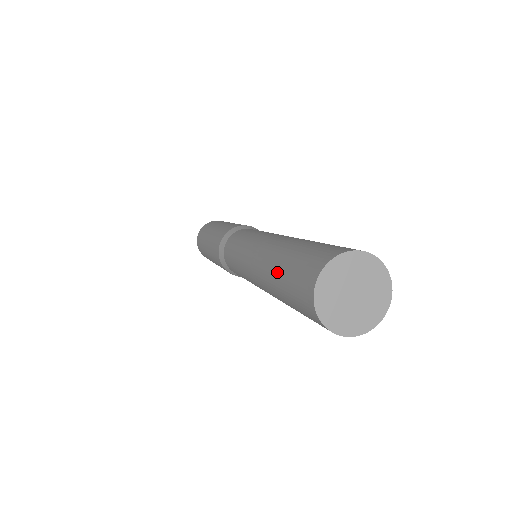
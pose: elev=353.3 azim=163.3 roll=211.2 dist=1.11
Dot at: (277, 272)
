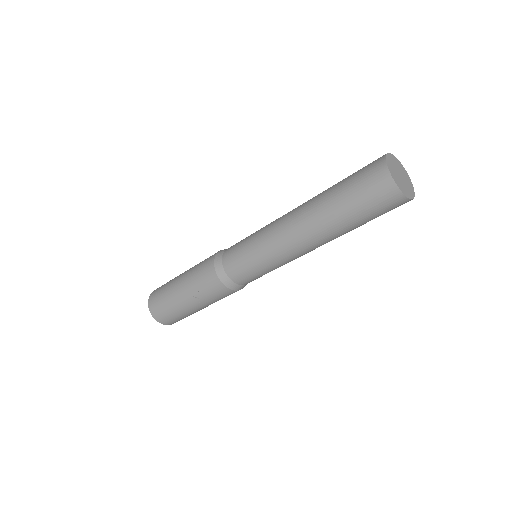
Dot at: occluded
